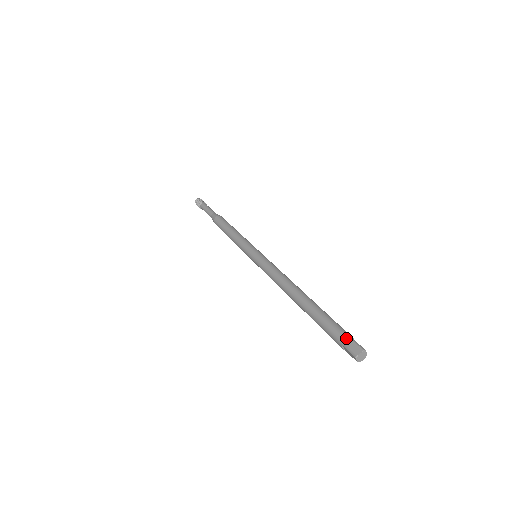
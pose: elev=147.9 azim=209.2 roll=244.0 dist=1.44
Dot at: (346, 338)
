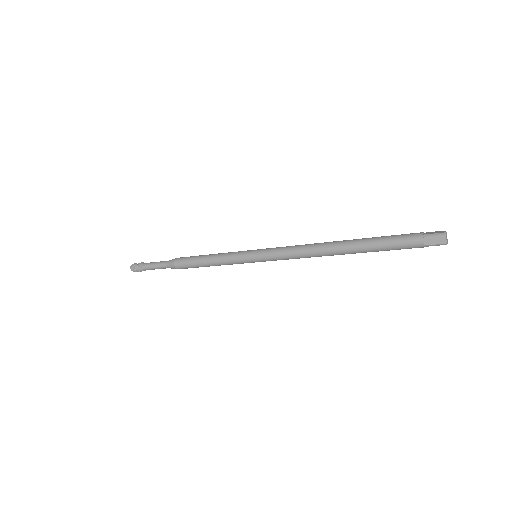
Dot at: (422, 232)
